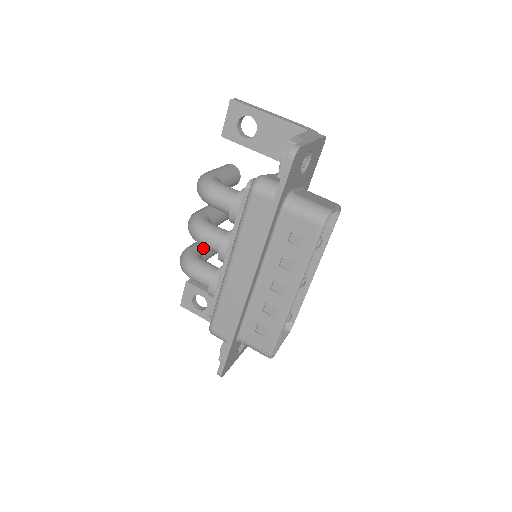
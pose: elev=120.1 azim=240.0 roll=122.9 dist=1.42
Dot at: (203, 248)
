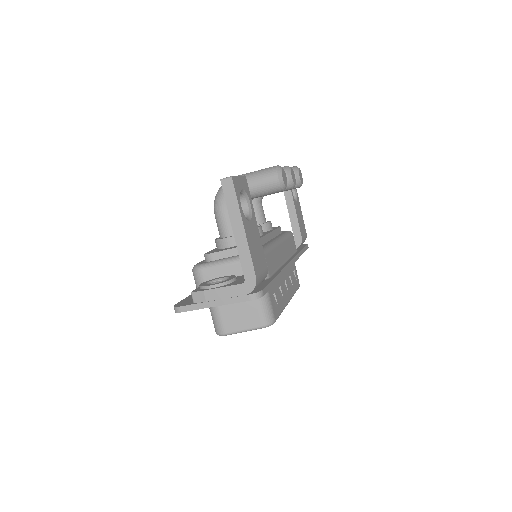
Dot at: occluded
